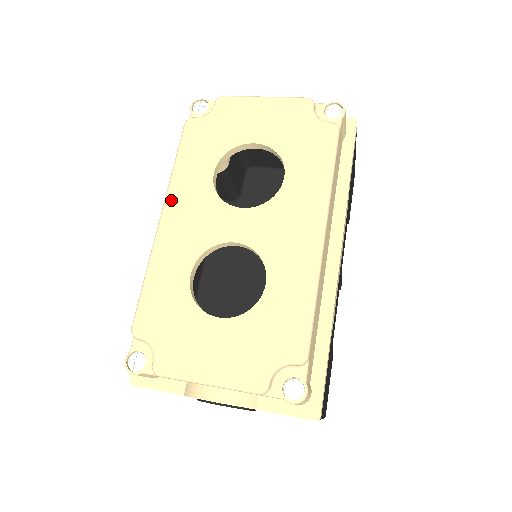
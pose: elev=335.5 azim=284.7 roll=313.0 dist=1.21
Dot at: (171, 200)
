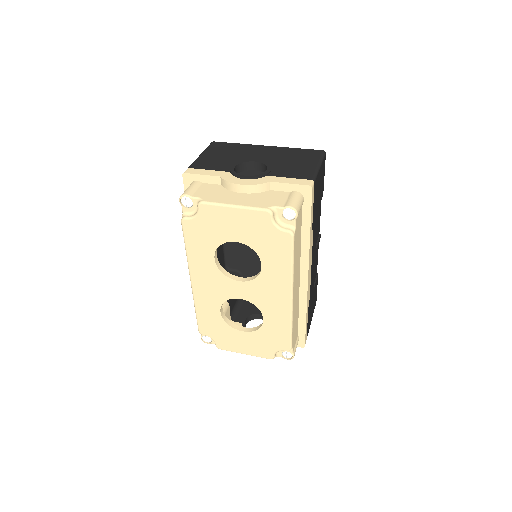
Dot at: (193, 273)
